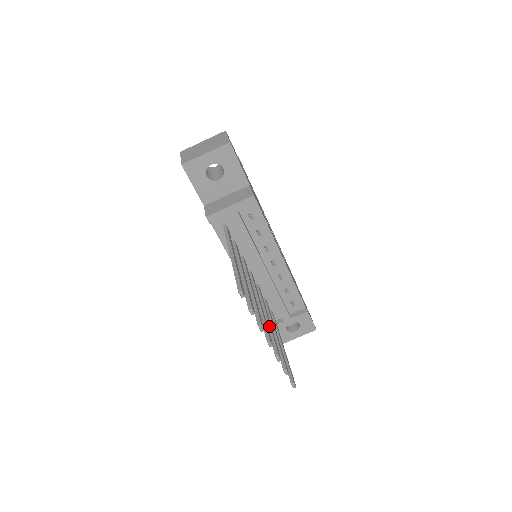
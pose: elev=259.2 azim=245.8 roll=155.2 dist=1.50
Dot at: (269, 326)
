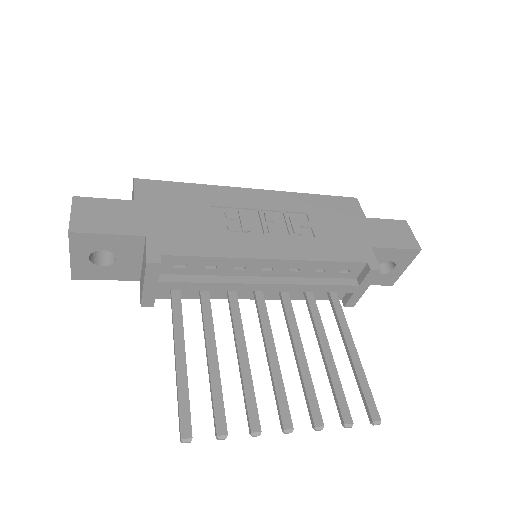
Dot at: (299, 370)
